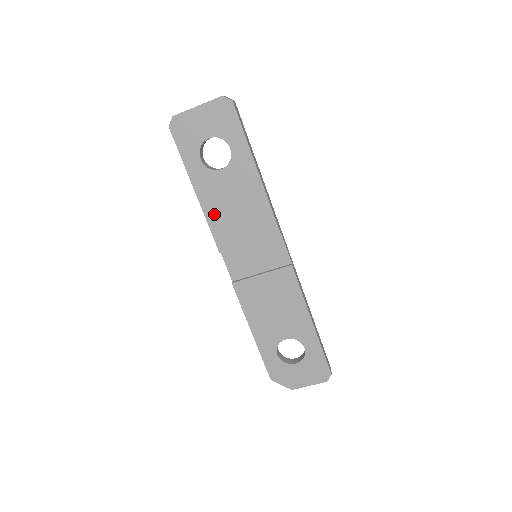
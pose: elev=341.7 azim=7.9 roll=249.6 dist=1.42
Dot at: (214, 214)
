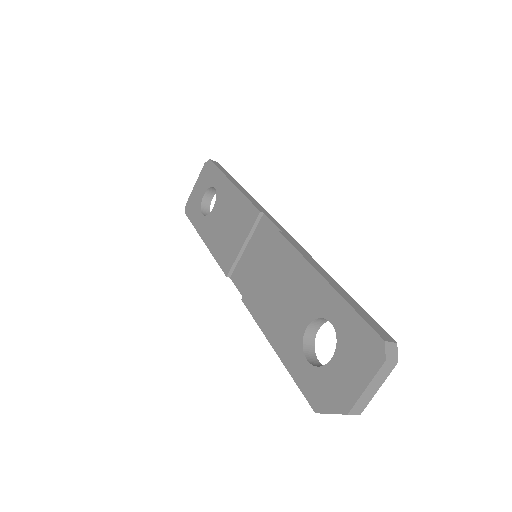
Dot at: (216, 246)
